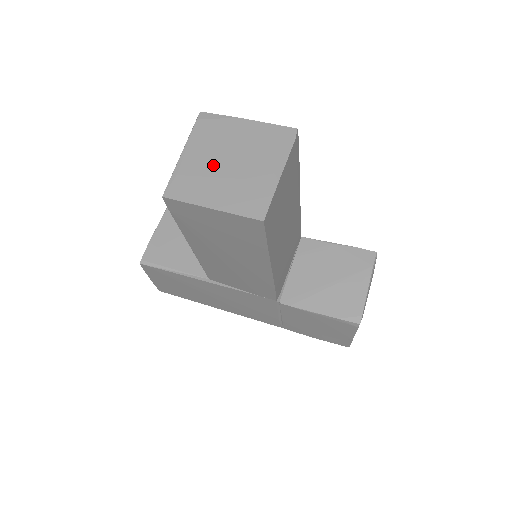
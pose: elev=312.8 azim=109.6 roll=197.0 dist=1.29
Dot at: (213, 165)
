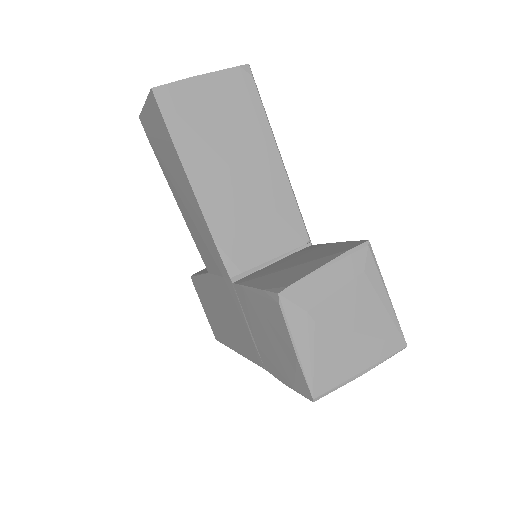
Dot at: occluded
